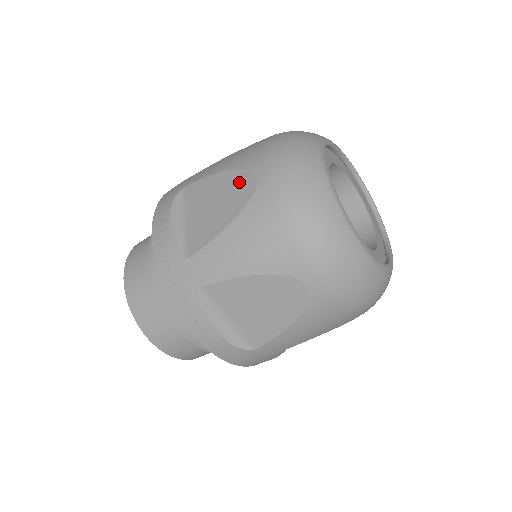
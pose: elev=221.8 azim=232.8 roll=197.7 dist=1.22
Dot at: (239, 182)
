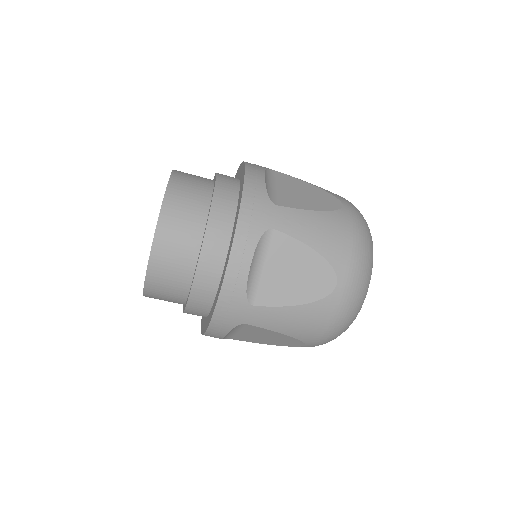
Dot at: (323, 275)
